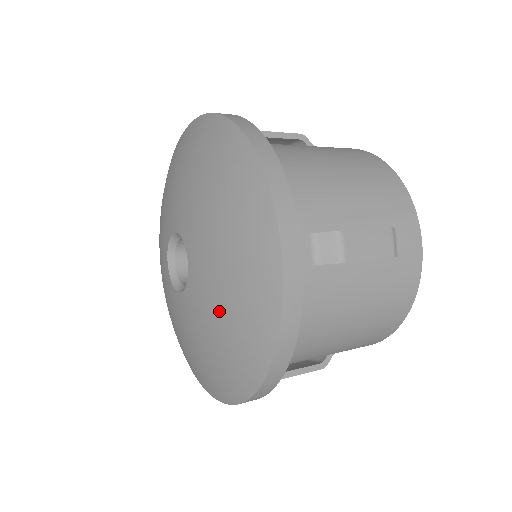
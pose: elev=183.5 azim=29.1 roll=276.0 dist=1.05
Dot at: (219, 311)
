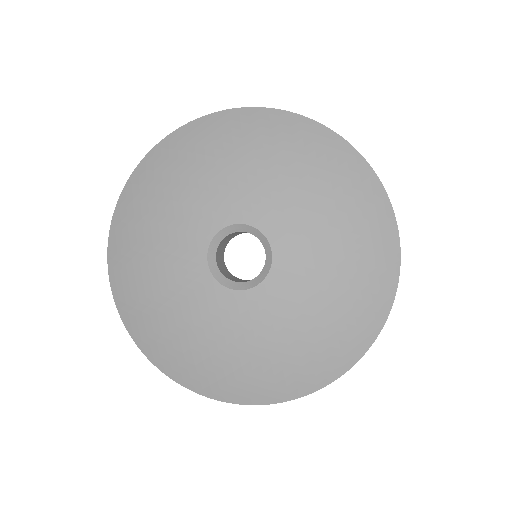
Dot at: (326, 293)
